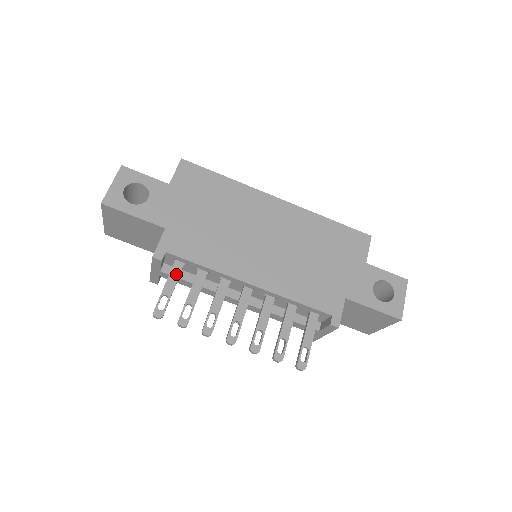
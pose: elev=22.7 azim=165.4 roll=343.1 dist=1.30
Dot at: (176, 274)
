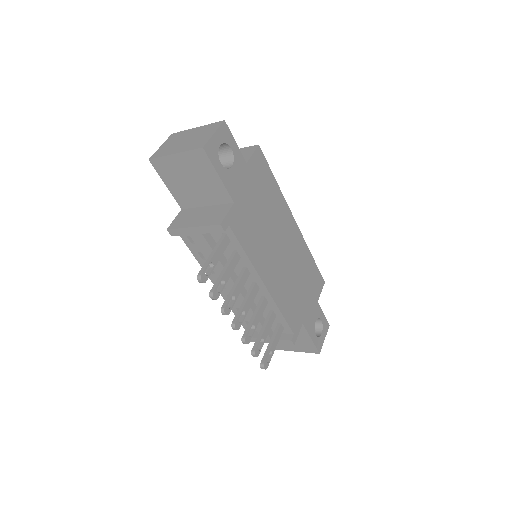
Dot at: (223, 248)
